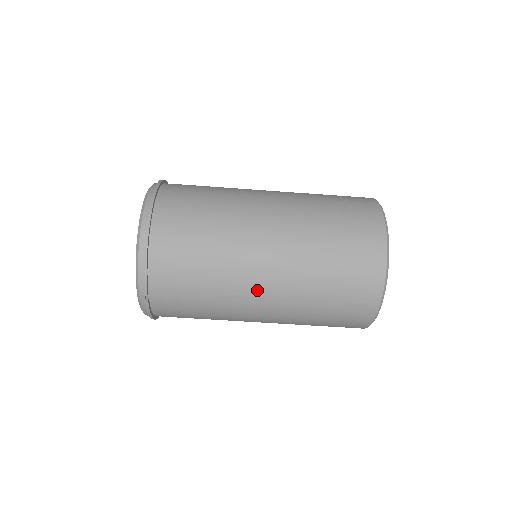
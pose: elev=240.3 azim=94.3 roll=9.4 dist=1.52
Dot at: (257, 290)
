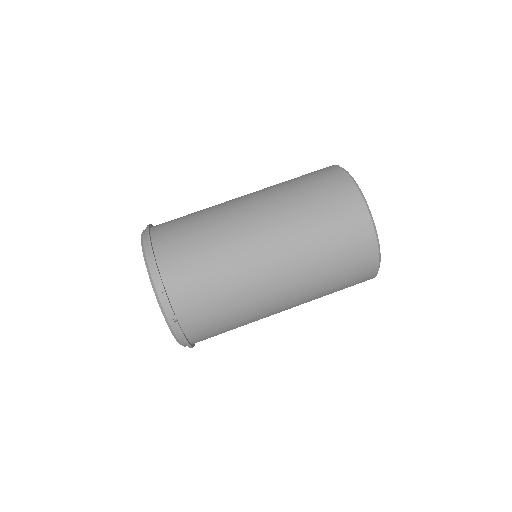
Dot at: (267, 271)
